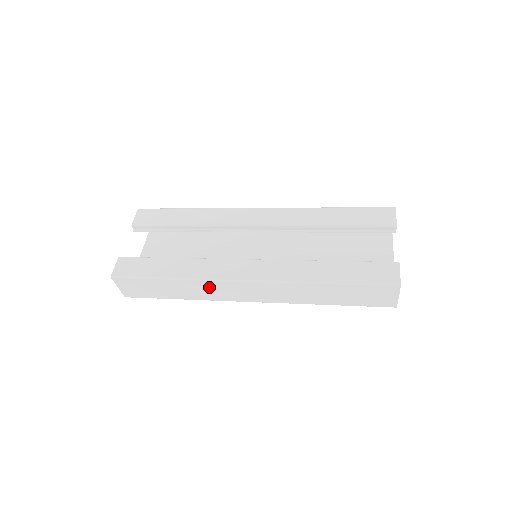
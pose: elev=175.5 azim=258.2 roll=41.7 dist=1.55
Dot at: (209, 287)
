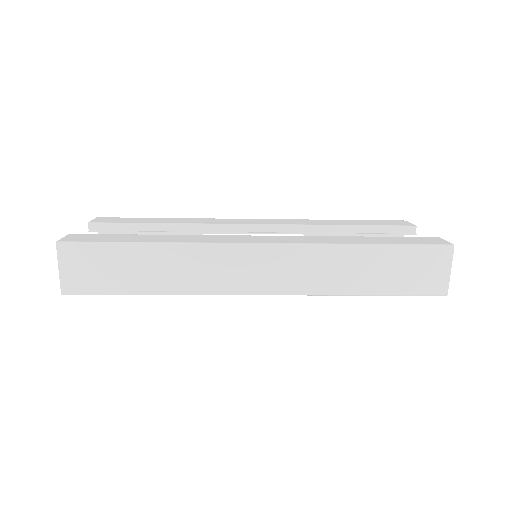
Dot at: (203, 261)
